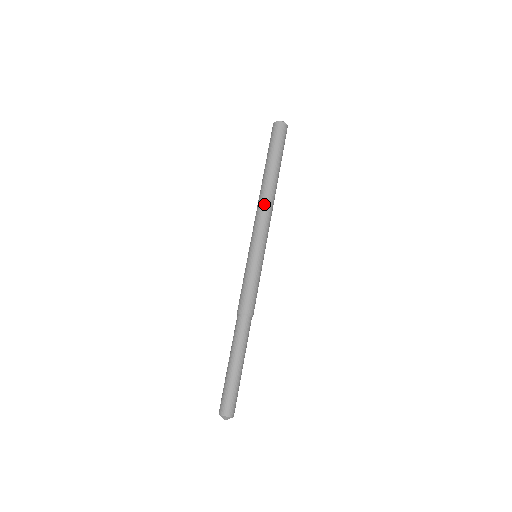
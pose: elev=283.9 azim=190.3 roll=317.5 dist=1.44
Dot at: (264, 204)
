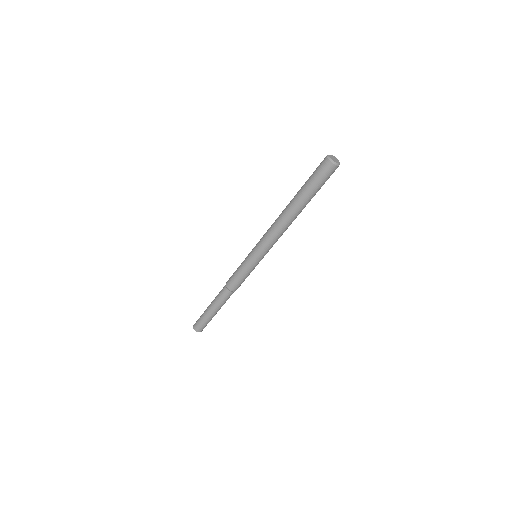
Dot at: (283, 231)
